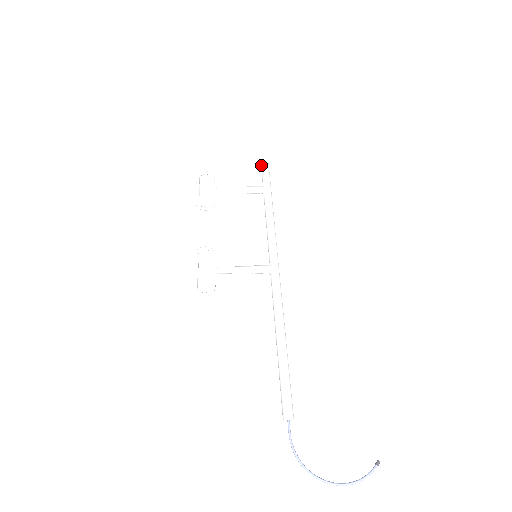
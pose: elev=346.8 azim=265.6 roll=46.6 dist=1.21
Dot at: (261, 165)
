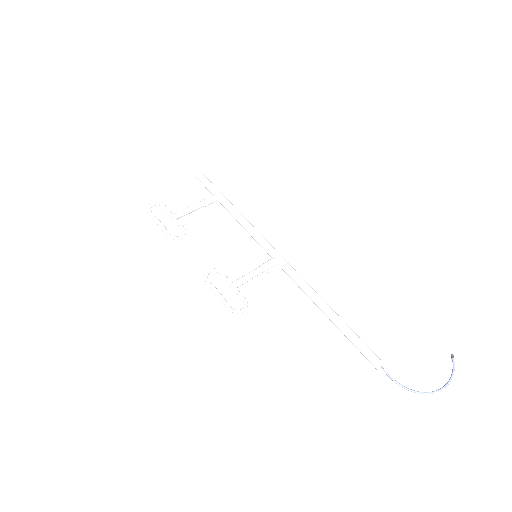
Dot at: (197, 177)
